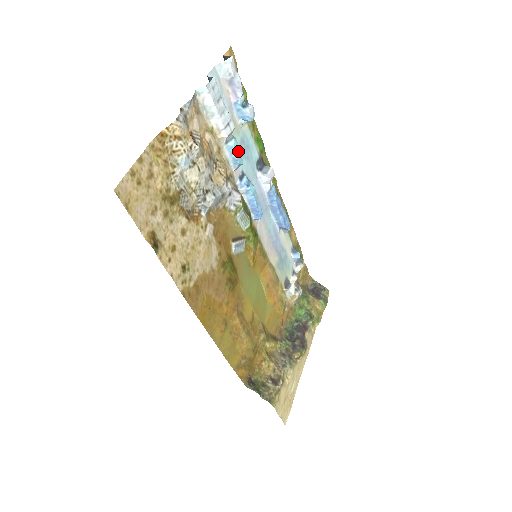
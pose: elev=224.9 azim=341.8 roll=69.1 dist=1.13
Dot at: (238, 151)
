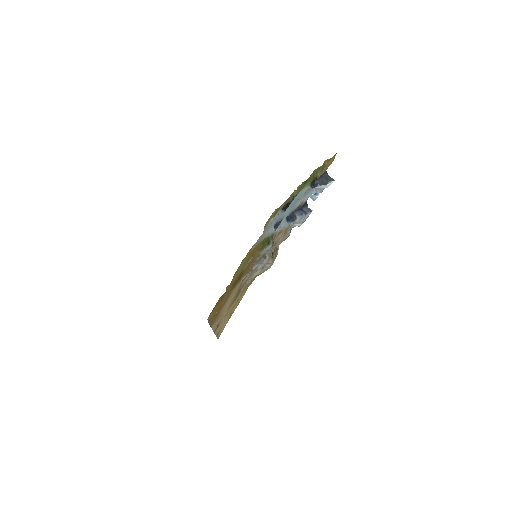
Dot at: occluded
